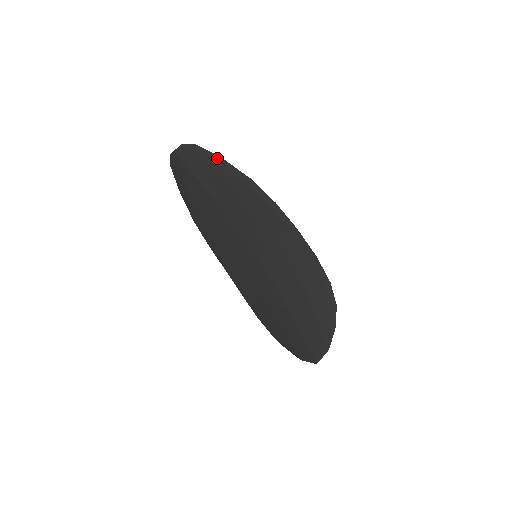
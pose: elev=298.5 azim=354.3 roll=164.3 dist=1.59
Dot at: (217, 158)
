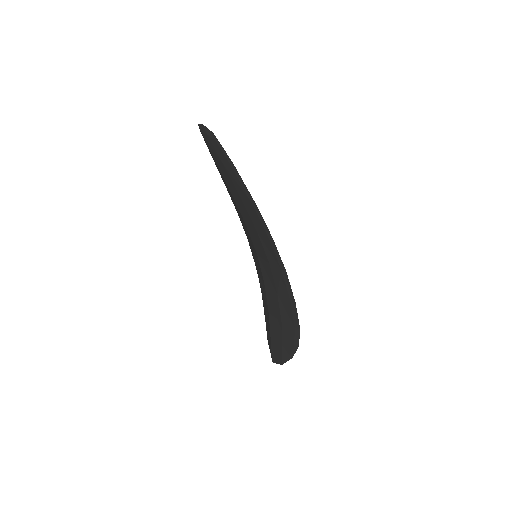
Dot at: (230, 162)
